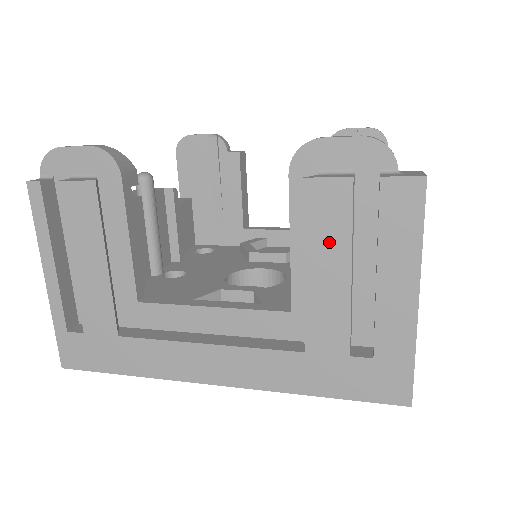
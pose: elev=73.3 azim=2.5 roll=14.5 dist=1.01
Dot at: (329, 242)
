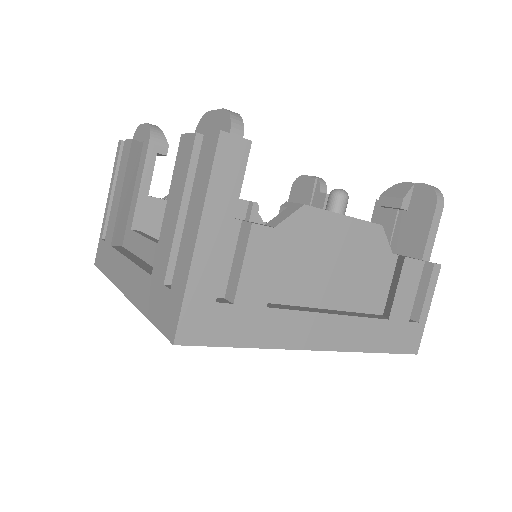
Dot at: (178, 184)
